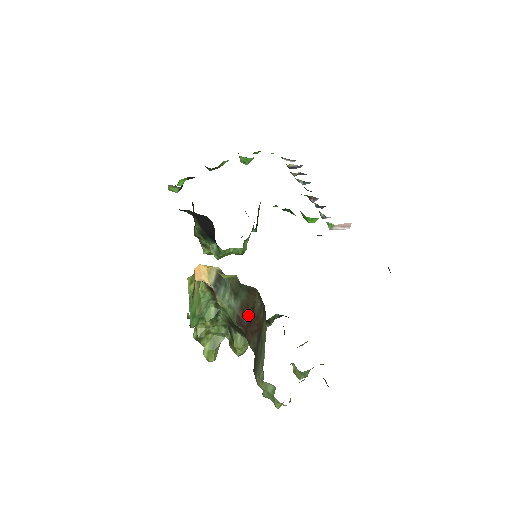
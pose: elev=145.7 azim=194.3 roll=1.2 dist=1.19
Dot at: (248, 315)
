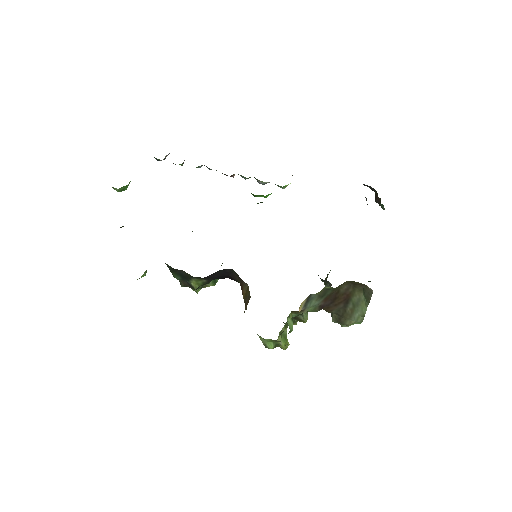
Dot at: (330, 299)
